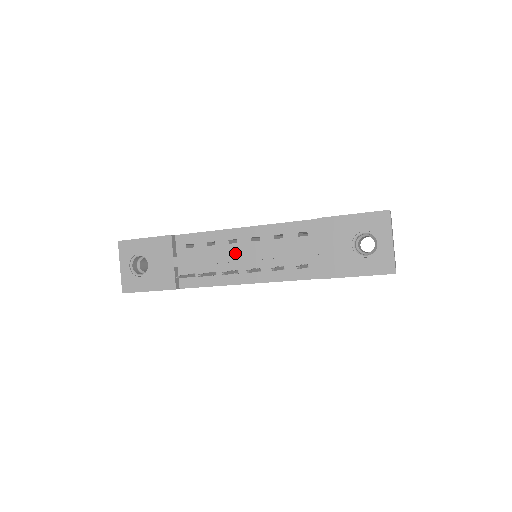
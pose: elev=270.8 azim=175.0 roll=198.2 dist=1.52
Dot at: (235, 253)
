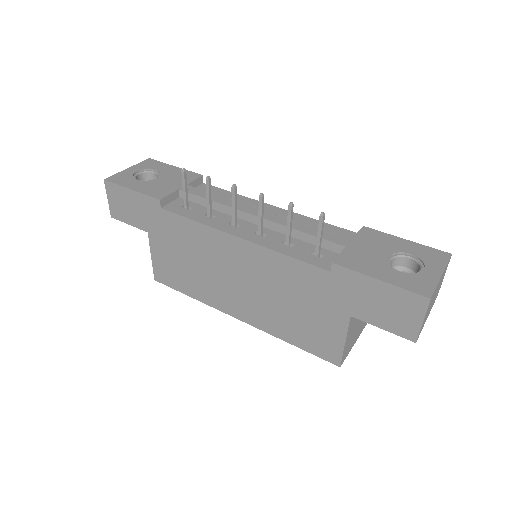
Dot at: (252, 208)
